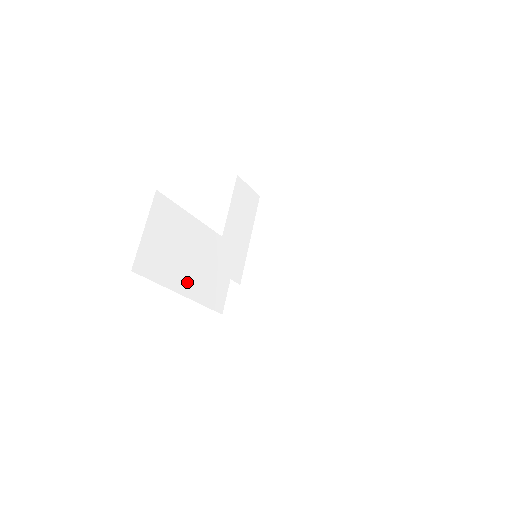
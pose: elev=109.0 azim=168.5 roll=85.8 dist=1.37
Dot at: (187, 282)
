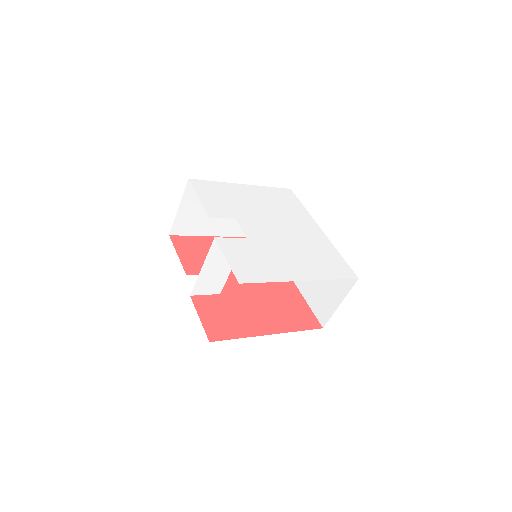
Dot at: (226, 227)
